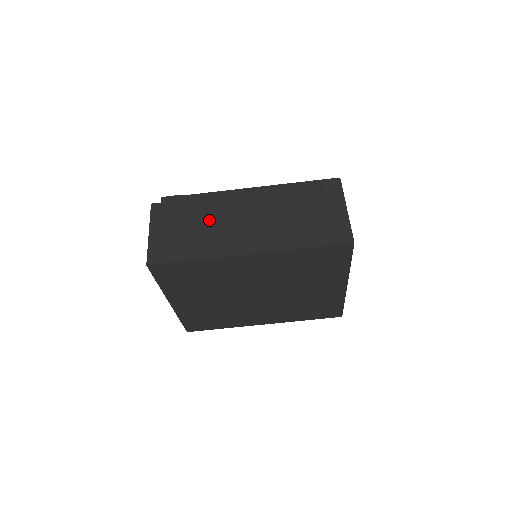
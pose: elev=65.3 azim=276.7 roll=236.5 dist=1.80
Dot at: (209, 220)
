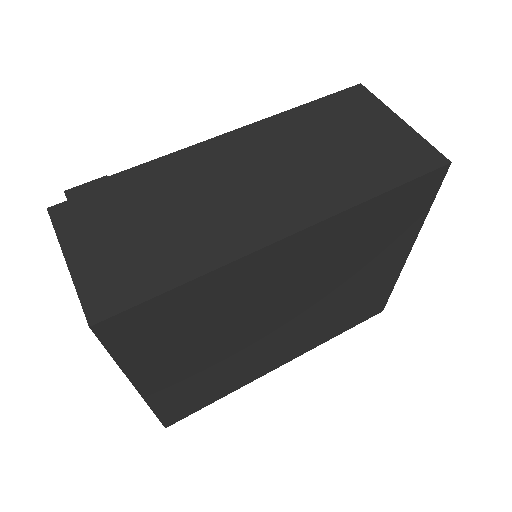
Dot at: (181, 202)
